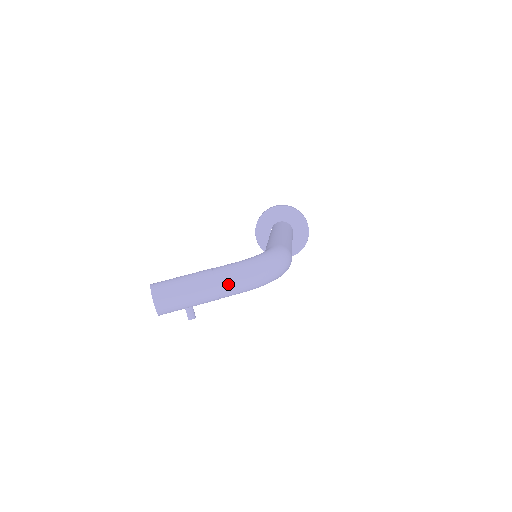
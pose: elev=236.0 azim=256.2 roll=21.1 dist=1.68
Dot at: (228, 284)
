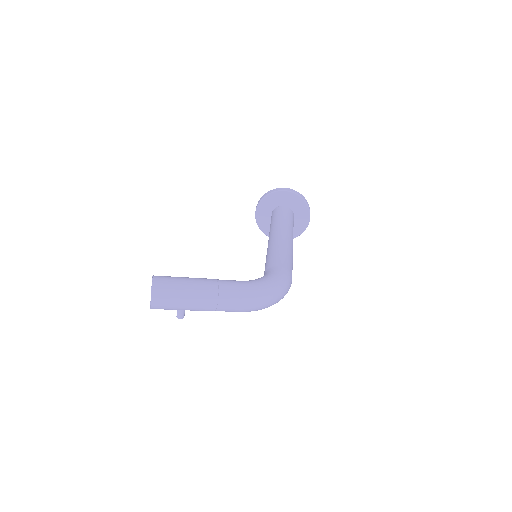
Dot at: (228, 305)
